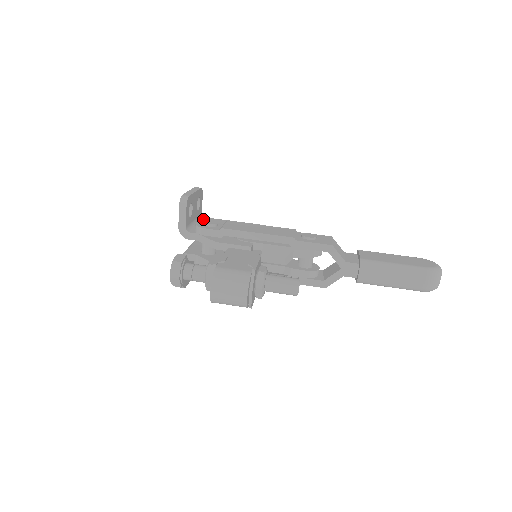
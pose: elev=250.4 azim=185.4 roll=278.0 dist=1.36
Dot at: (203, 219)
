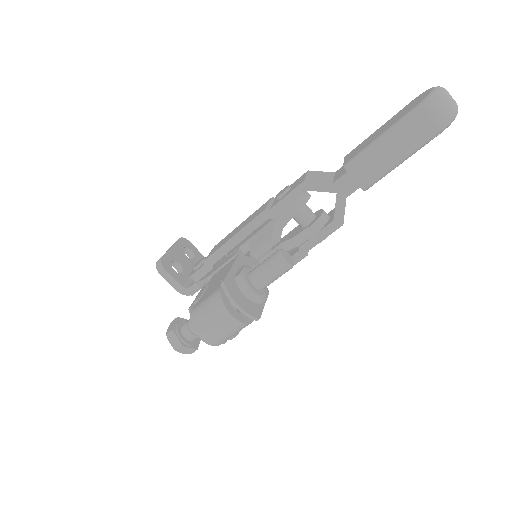
Dot at: occluded
